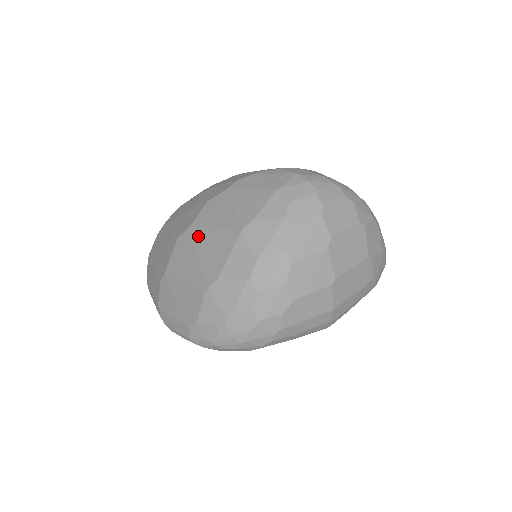
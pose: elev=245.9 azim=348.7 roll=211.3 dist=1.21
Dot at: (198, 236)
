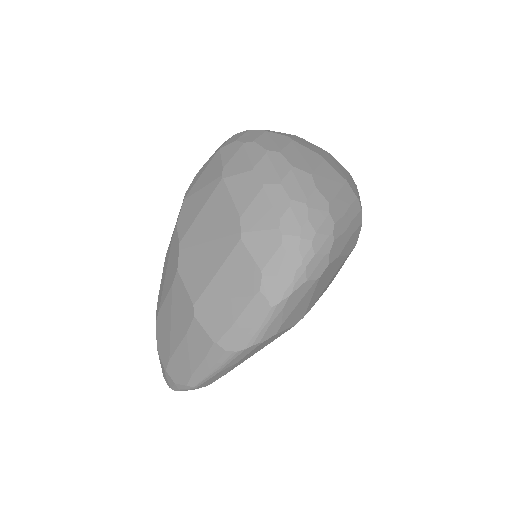
Dot at: (193, 236)
